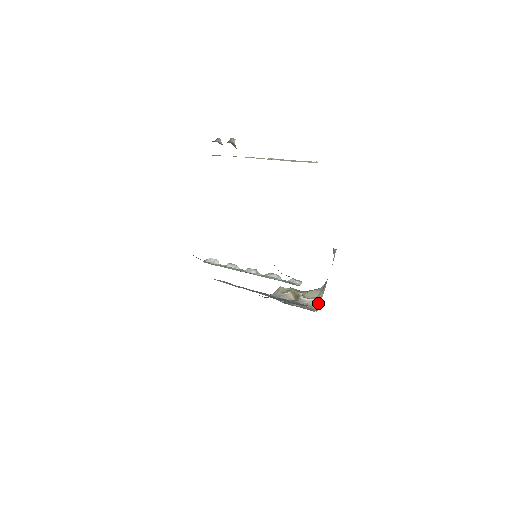
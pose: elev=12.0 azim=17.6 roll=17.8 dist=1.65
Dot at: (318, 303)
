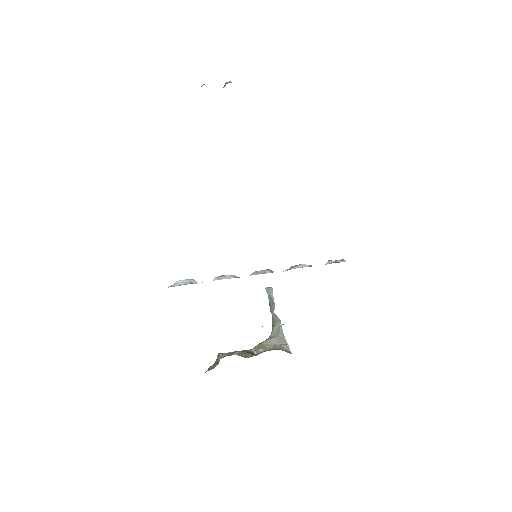
Dot at: (287, 347)
